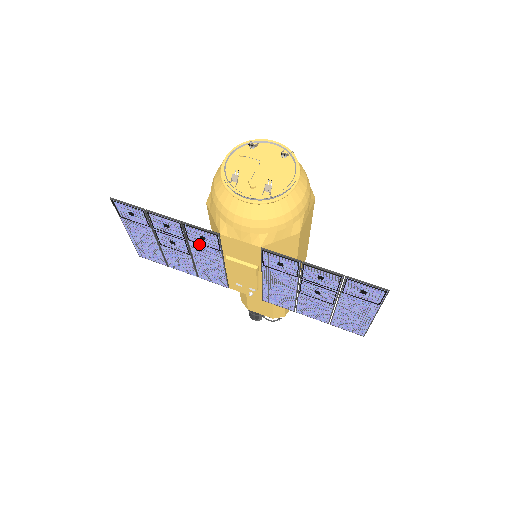
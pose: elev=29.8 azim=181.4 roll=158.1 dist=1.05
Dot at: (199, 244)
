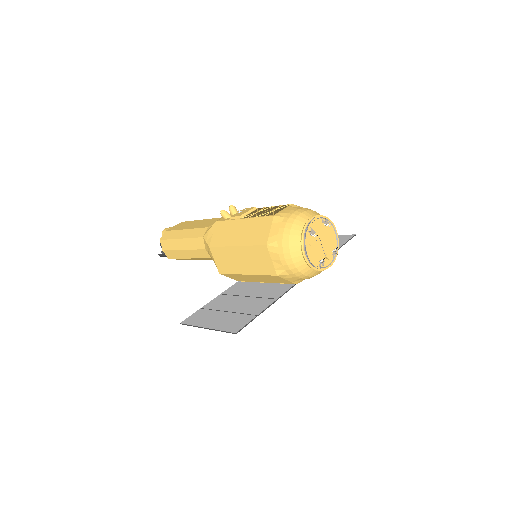
Dot at: (267, 293)
